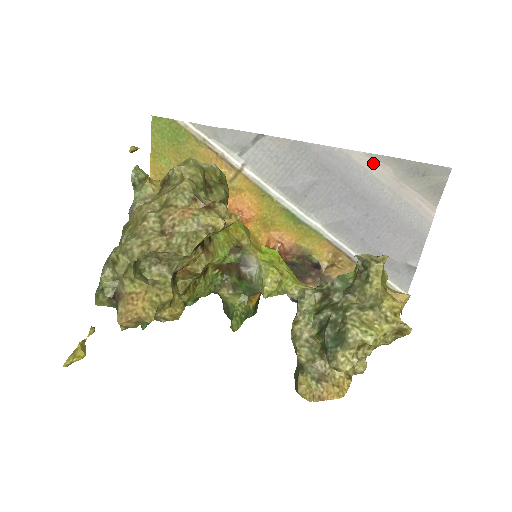
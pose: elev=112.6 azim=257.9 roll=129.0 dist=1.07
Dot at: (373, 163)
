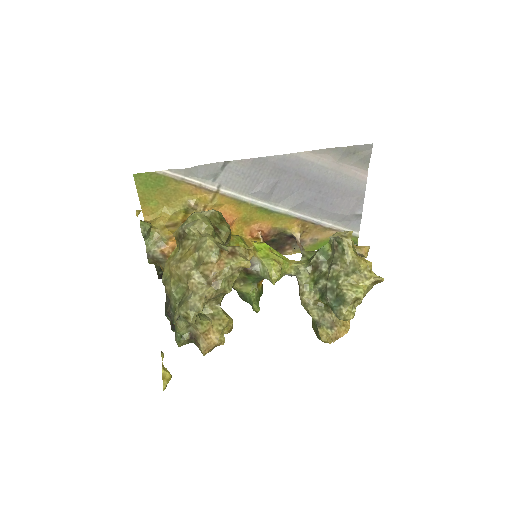
Dot at: (317, 156)
